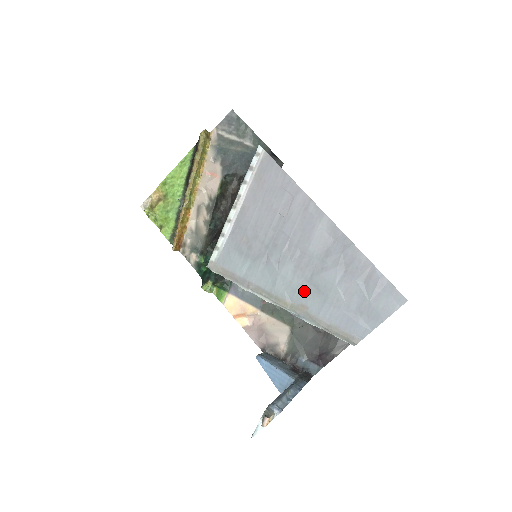
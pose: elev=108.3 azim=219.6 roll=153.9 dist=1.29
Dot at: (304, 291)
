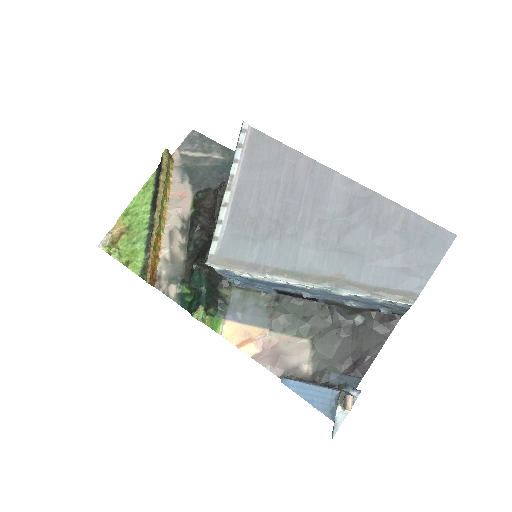
Dot at: (334, 258)
